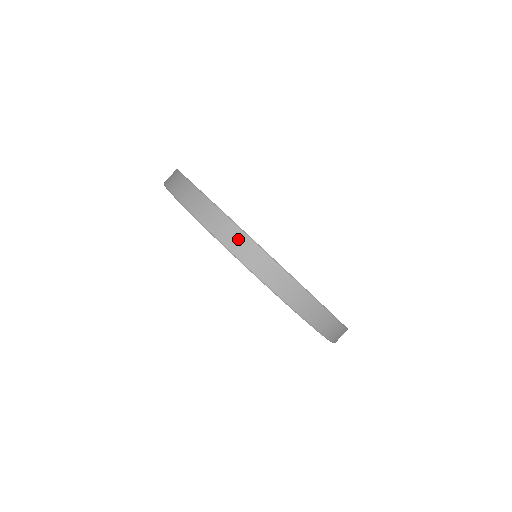
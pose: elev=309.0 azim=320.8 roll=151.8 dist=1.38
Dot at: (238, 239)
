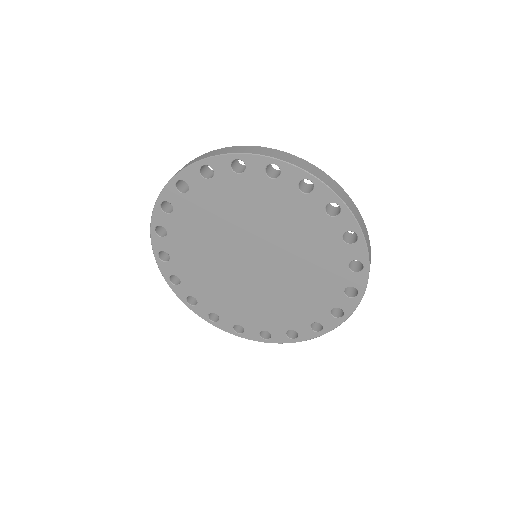
Dot at: (302, 162)
